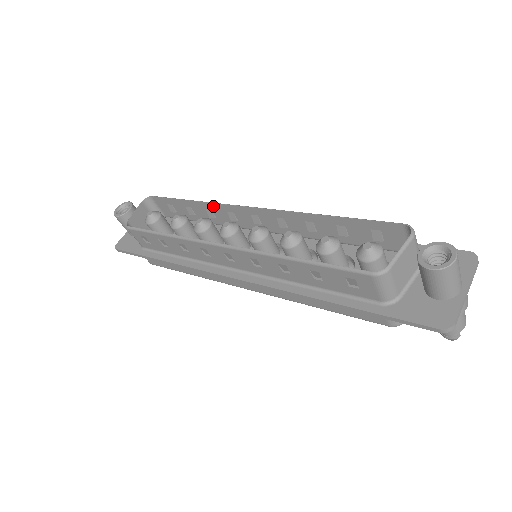
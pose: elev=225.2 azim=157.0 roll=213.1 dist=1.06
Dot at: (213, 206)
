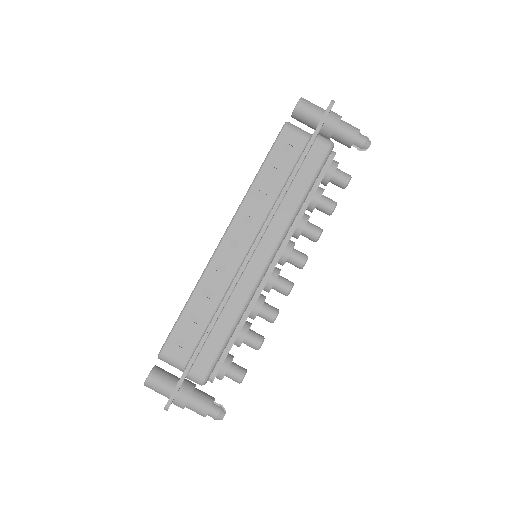
Dot at: occluded
